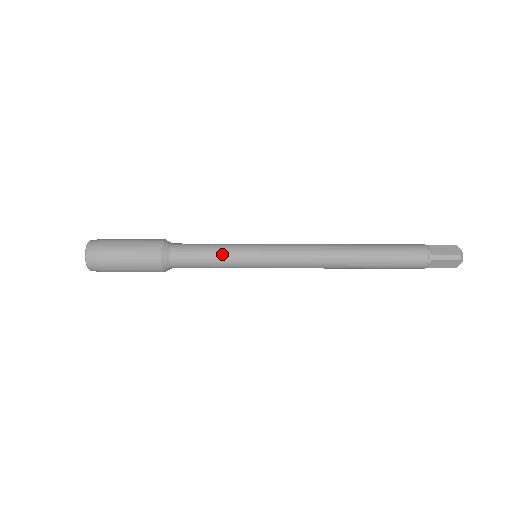
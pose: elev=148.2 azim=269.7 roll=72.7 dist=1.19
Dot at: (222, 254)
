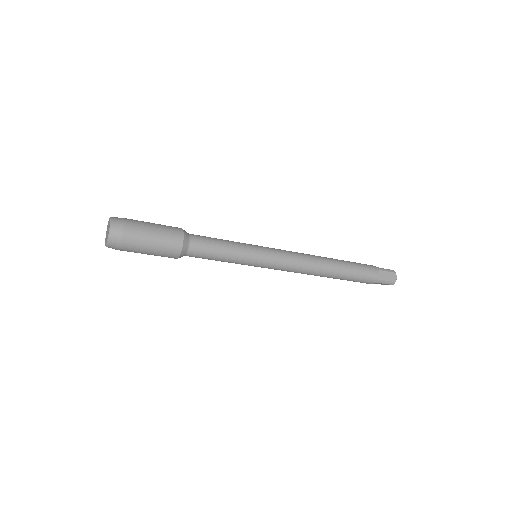
Dot at: (233, 242)
